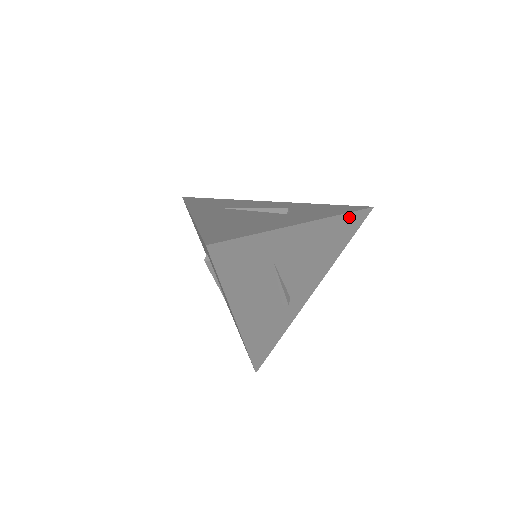
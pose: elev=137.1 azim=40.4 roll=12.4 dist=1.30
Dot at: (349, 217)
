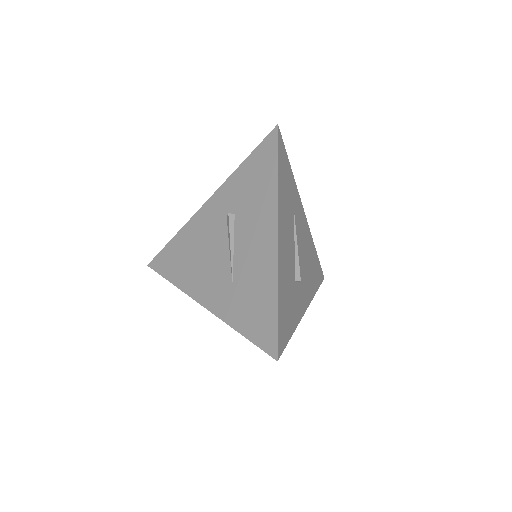
Dot at: (317, 259)
